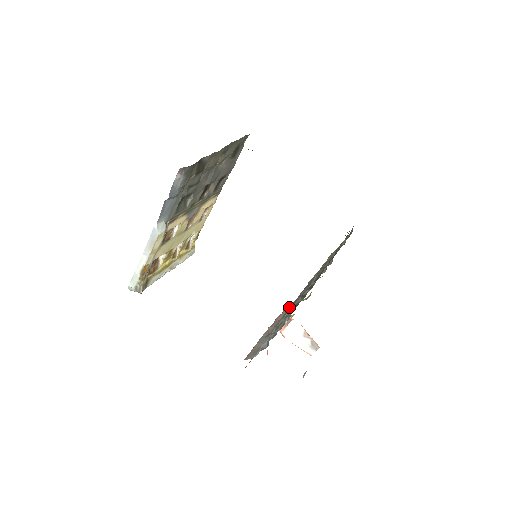
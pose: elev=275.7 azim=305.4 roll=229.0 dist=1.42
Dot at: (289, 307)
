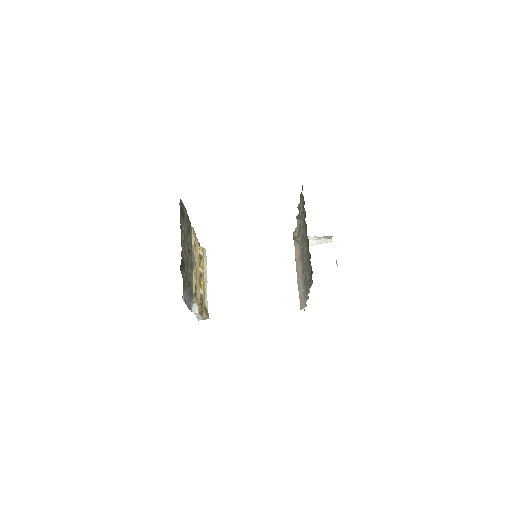
Dot at: (296, 242)
